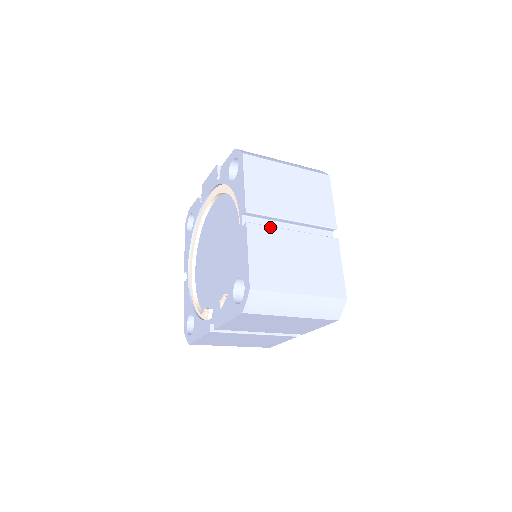
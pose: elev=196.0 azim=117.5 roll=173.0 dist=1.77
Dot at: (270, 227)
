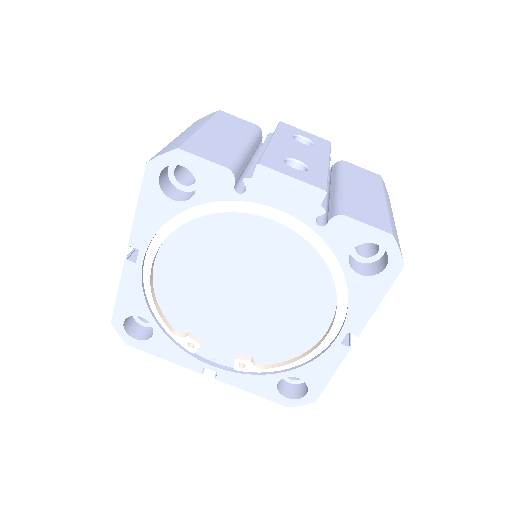
Dot at: occluded
